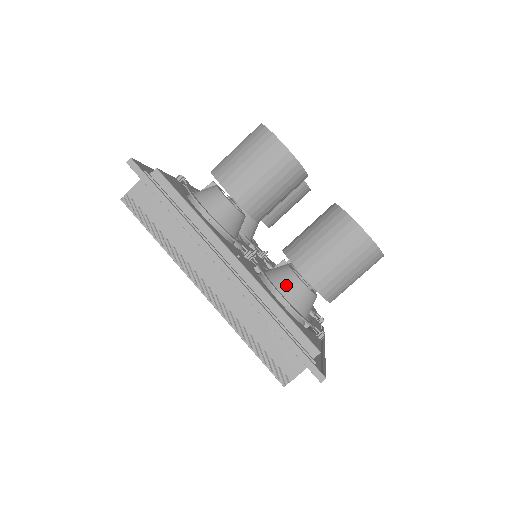
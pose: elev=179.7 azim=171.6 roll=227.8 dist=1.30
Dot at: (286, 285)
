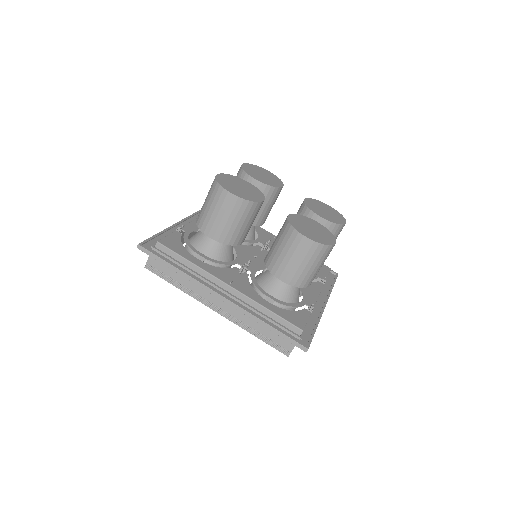
Dot at: (272, 286)
